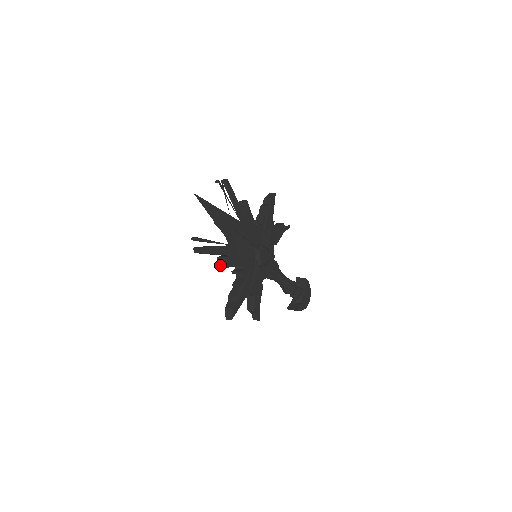
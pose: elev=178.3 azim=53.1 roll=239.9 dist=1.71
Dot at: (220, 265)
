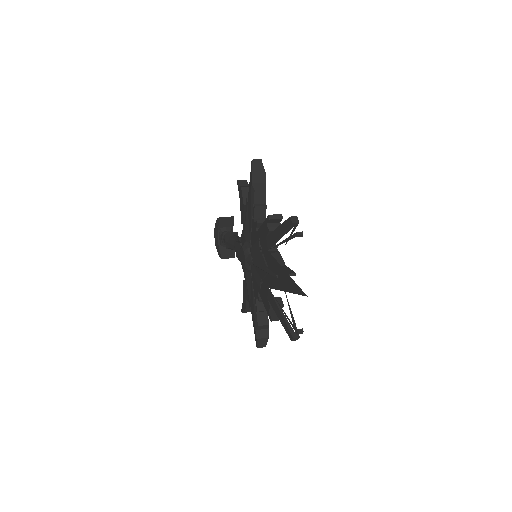
Dot at: occluded
